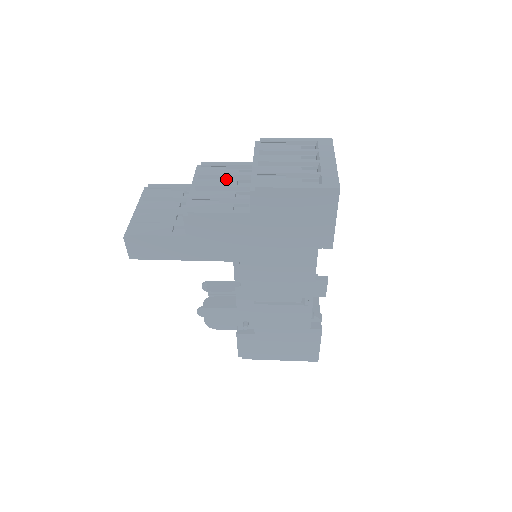
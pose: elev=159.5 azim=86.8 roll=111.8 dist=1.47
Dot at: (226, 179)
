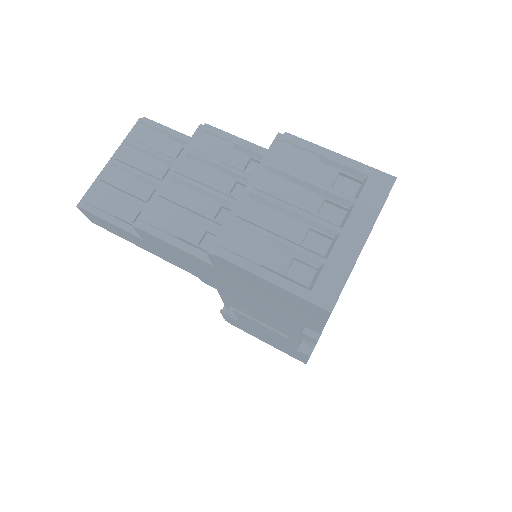
Dot at: (222, 172)
